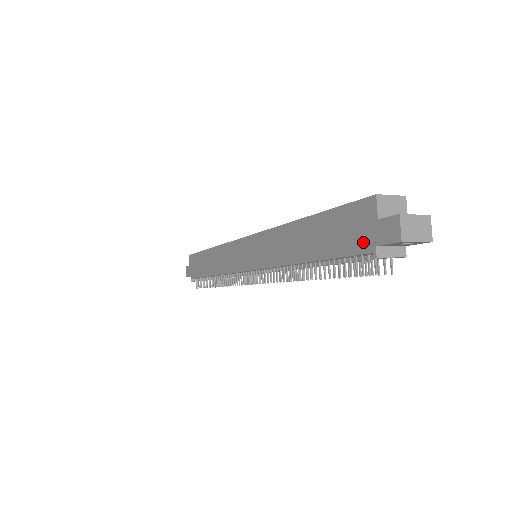
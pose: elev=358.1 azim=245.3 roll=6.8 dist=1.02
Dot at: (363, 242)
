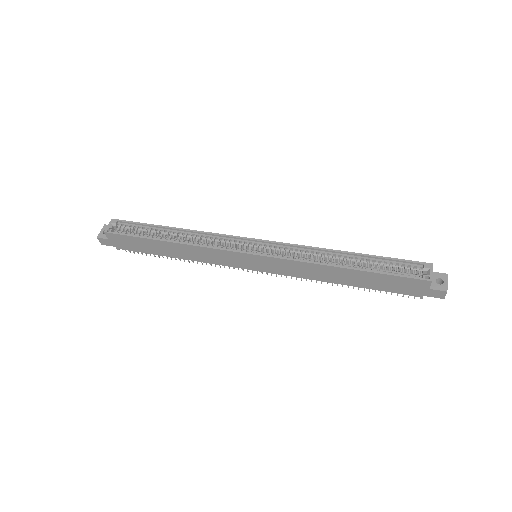
Dot at: (413, 293)
